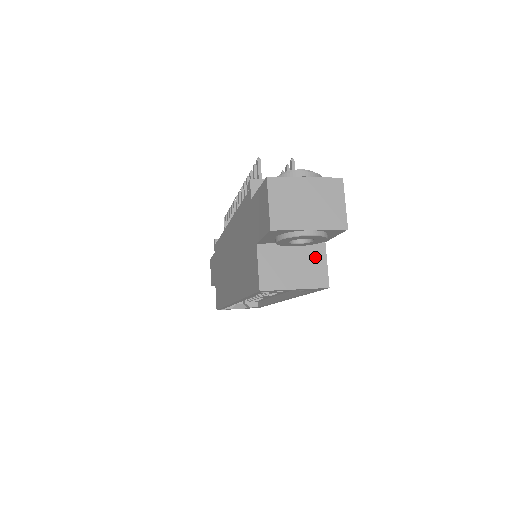
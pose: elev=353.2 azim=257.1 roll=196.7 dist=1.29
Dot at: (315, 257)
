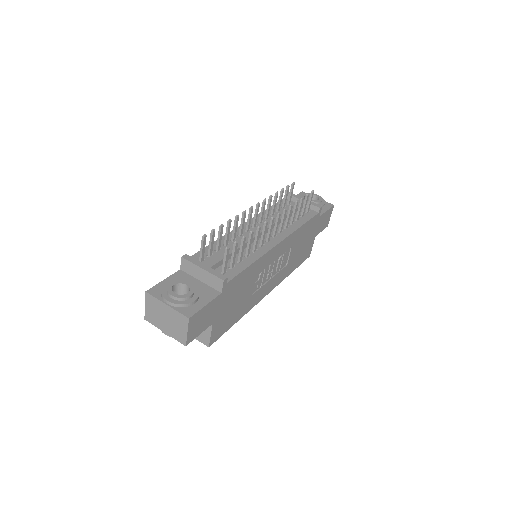
Dot at: occluded
